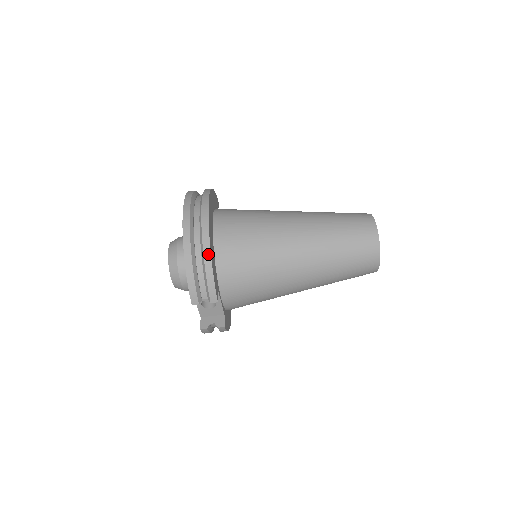
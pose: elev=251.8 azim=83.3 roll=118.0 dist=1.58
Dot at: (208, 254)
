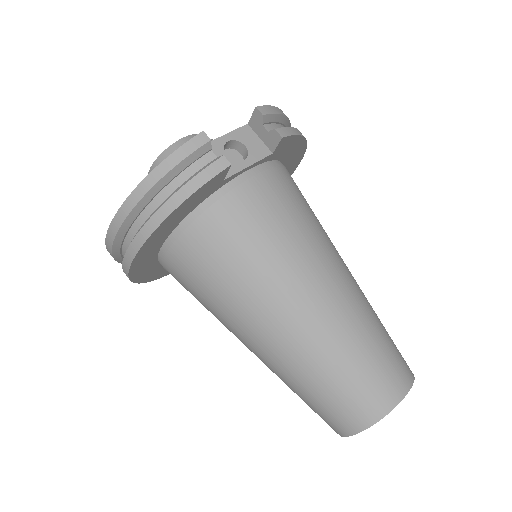
Dot at: occluded
